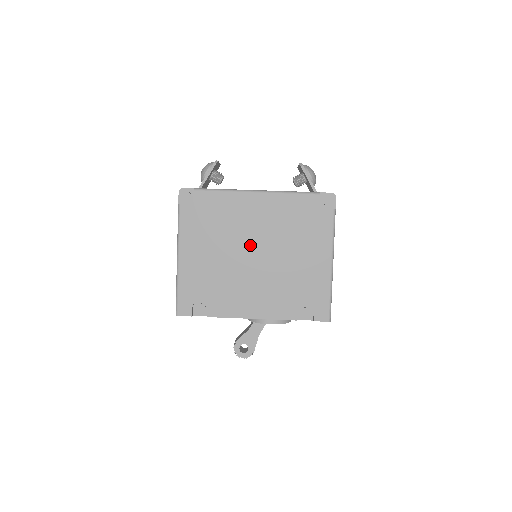
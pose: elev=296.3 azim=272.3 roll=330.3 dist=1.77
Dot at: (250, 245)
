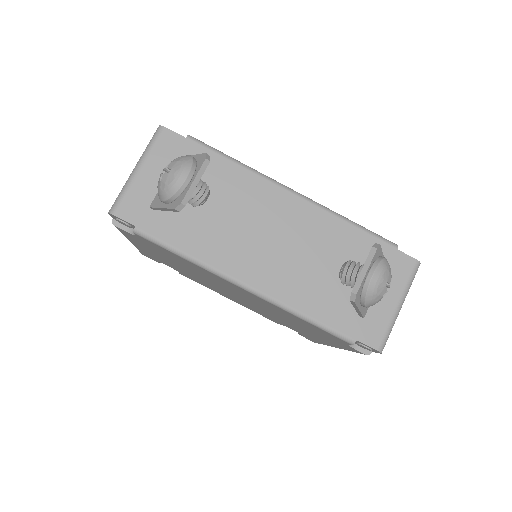
Dot at: (229, 291)
